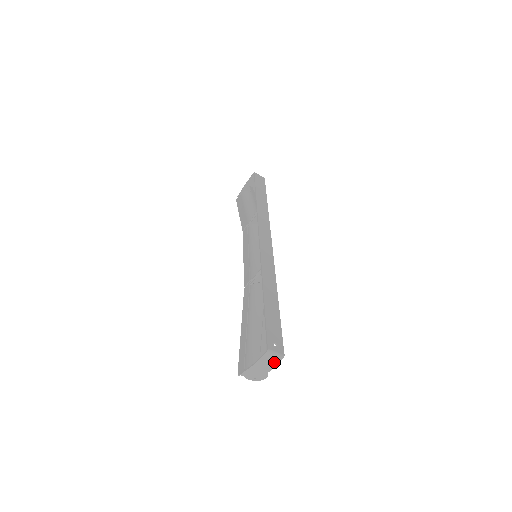
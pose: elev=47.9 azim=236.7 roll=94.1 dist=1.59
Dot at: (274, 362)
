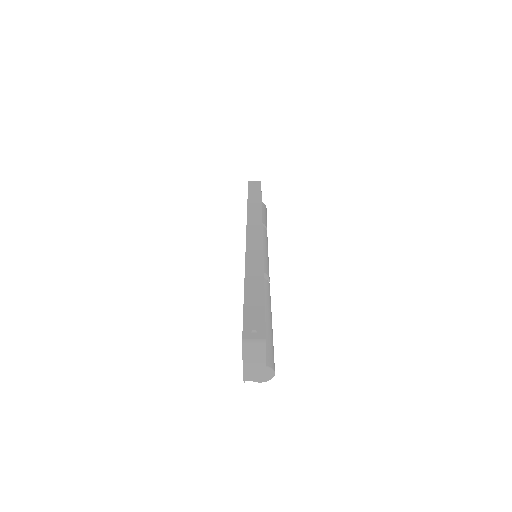
Dot at: (260, 351)
